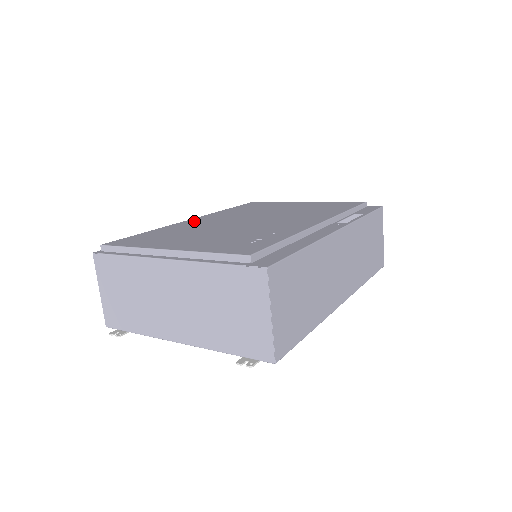
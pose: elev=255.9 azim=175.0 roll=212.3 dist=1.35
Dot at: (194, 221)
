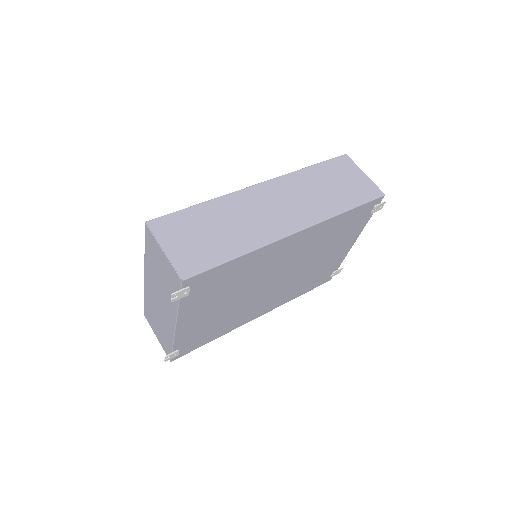
Dot at: occluded
